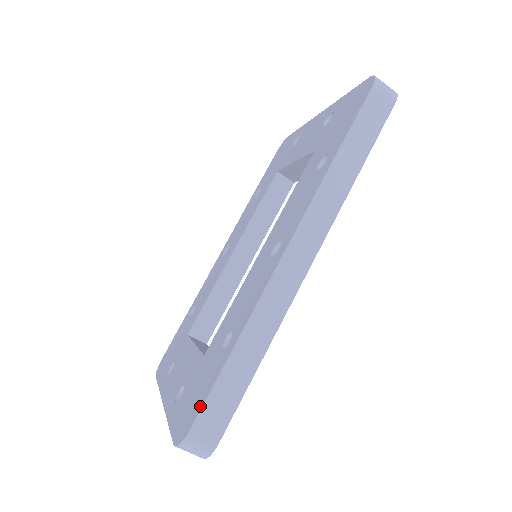
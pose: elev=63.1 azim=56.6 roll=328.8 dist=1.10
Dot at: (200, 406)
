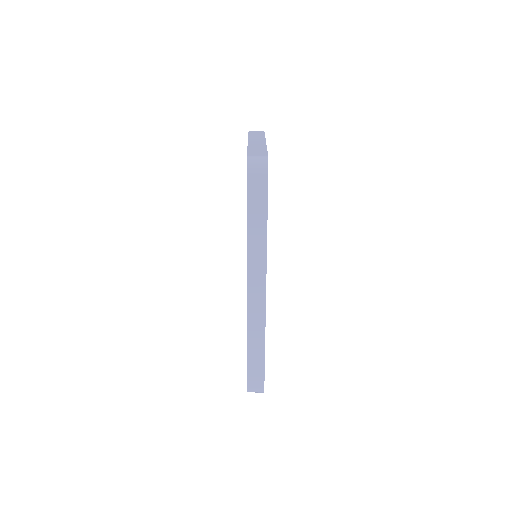
Dot at: (247, 376)
